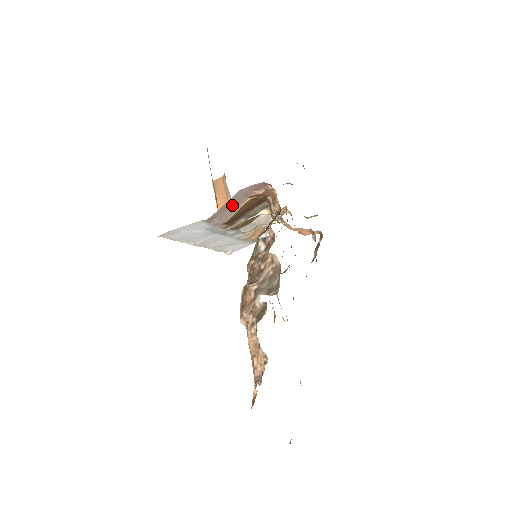
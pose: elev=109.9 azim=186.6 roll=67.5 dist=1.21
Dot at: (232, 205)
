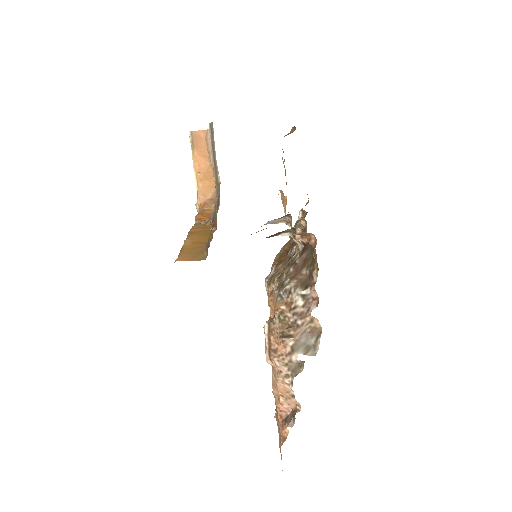
Dot at: occluded
